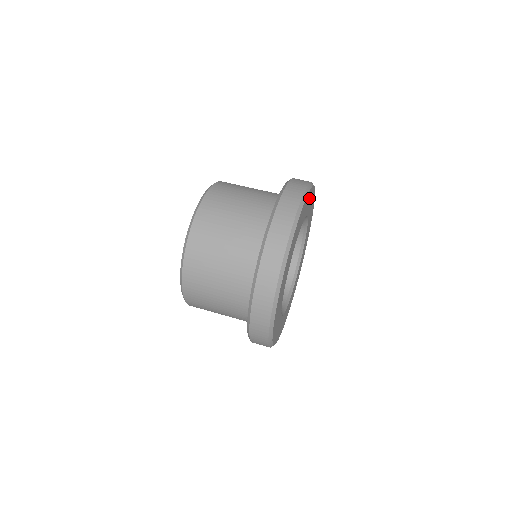
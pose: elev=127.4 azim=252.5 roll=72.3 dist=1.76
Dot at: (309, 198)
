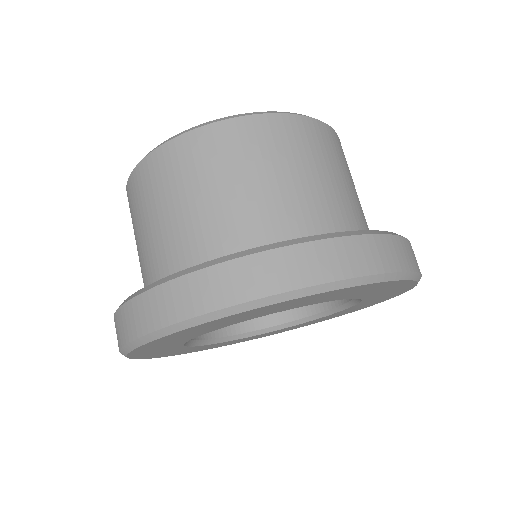
Dot at: (389, 286)
